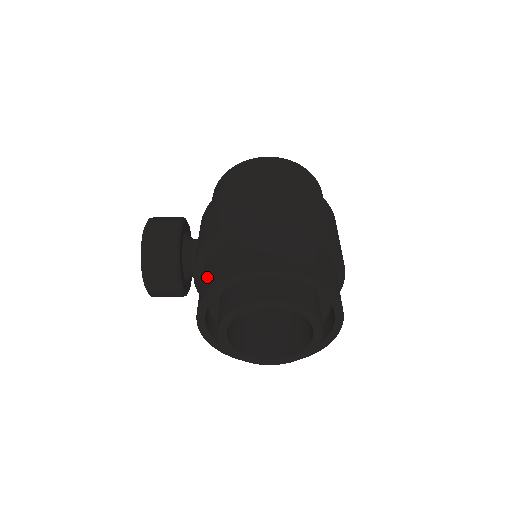
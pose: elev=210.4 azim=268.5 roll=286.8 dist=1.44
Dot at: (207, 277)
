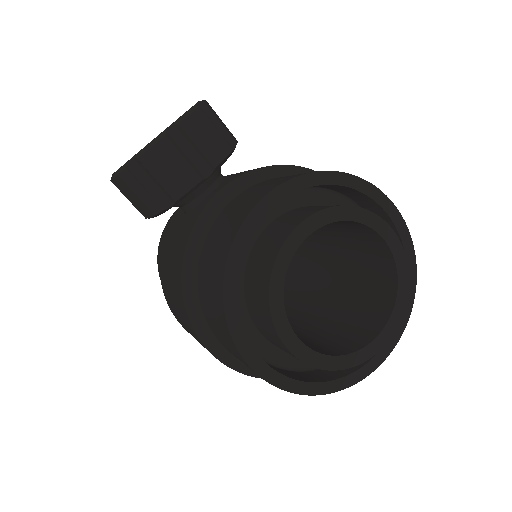
Dot at: occluded
